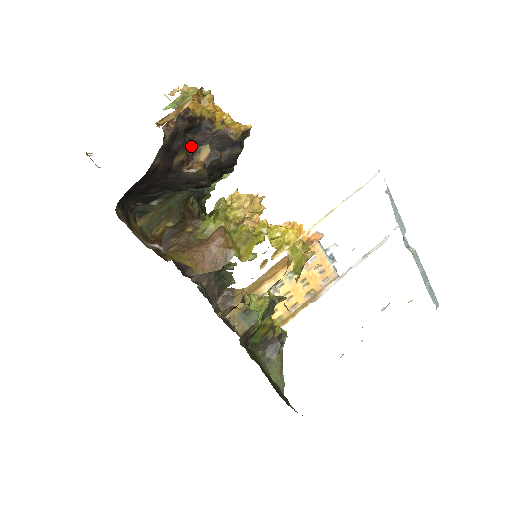
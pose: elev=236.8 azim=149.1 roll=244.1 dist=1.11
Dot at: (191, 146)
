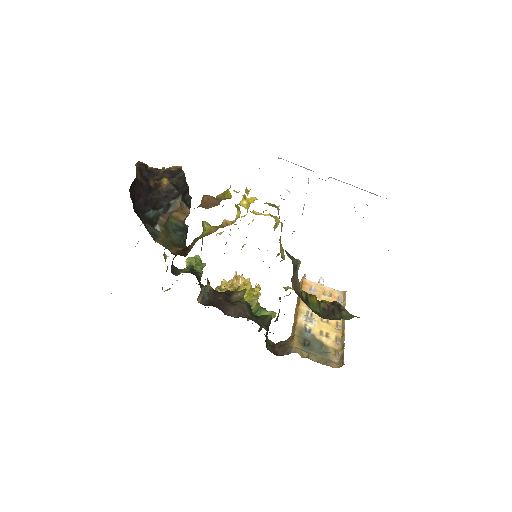
Dot at: (155, 180)
